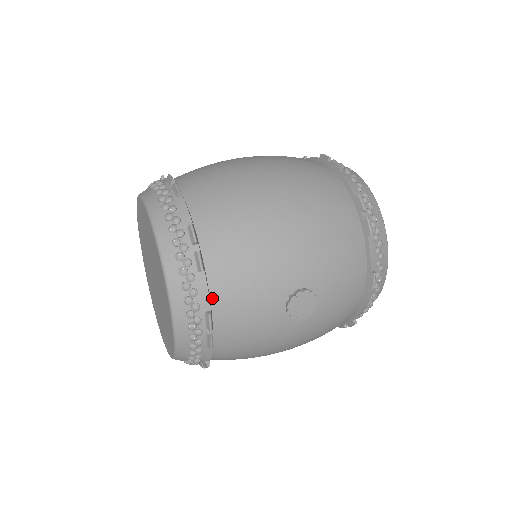
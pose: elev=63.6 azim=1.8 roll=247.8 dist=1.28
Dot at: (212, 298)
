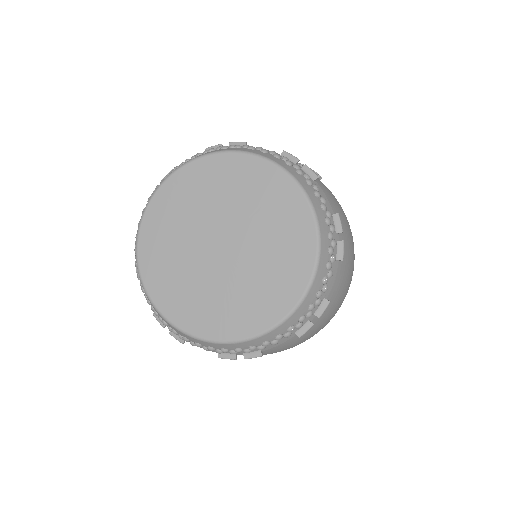
Dot at: occluded
